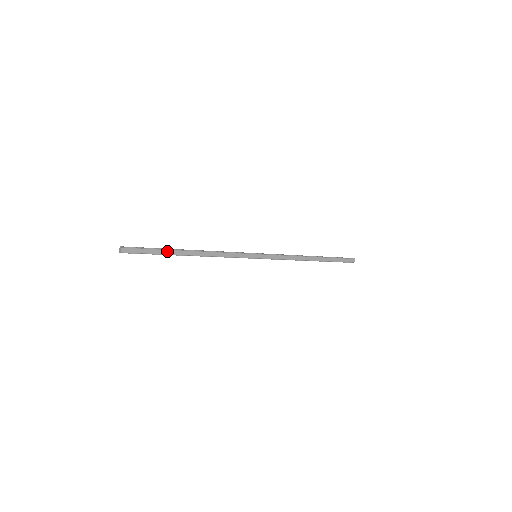
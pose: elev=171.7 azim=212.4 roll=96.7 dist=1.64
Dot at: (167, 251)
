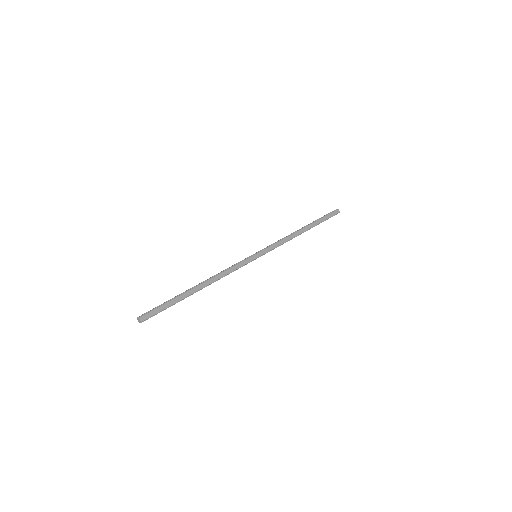
Dot at: (179, 297)
